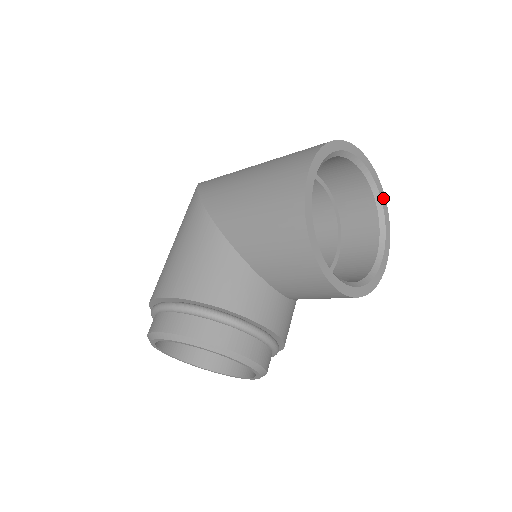
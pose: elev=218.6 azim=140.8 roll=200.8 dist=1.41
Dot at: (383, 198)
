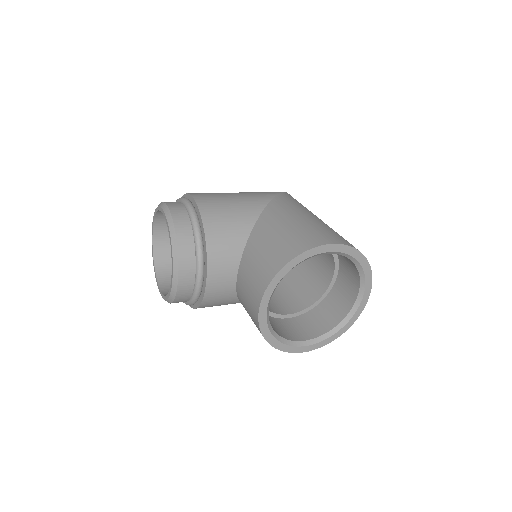
Dot at: (348, 326)
